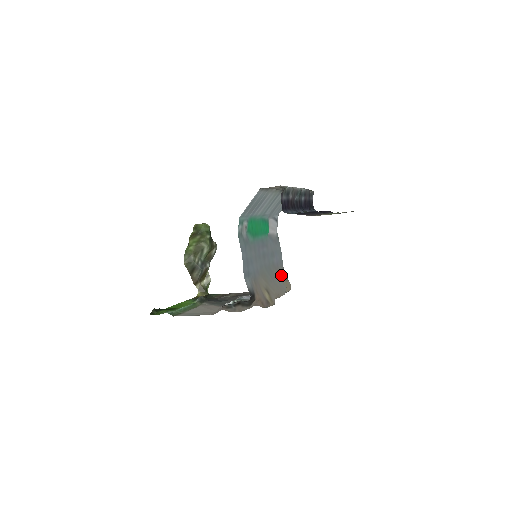
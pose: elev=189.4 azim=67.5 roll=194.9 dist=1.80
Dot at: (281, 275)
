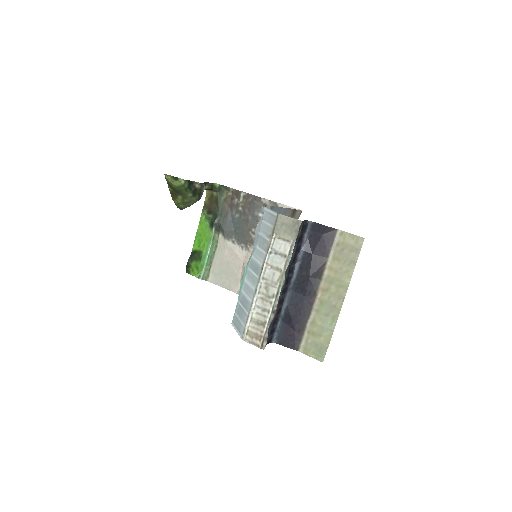
Dot at: occluded
